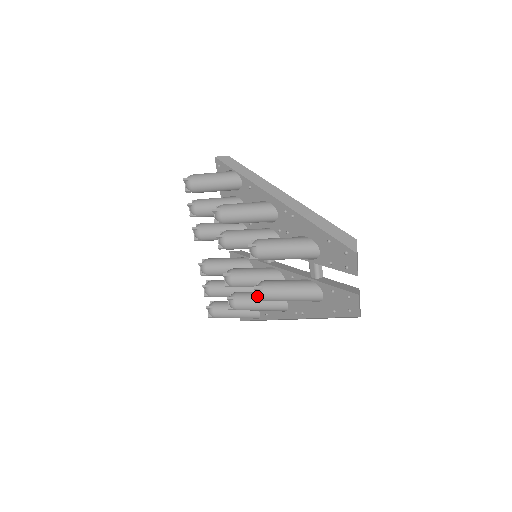
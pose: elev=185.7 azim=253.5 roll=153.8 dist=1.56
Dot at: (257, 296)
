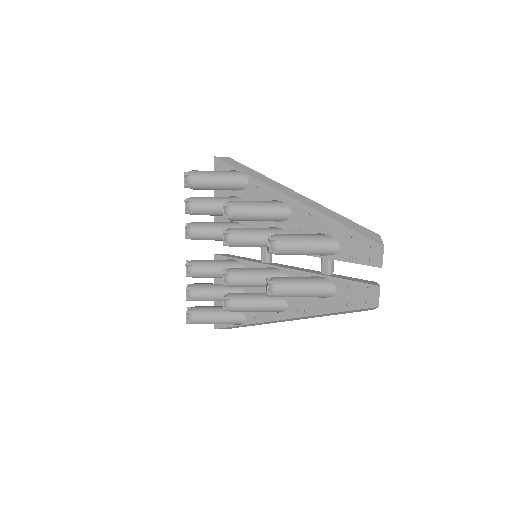
Dot at: (269, 292)
